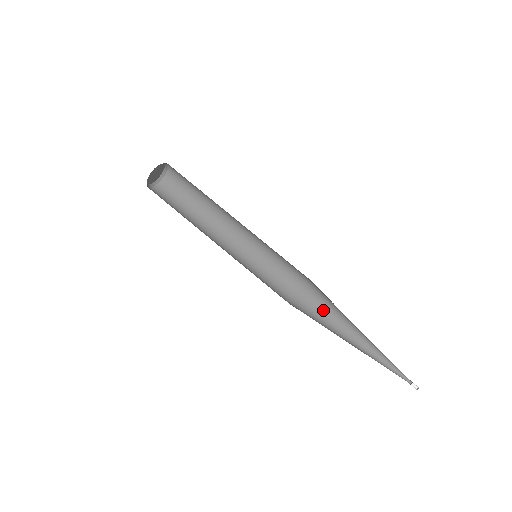
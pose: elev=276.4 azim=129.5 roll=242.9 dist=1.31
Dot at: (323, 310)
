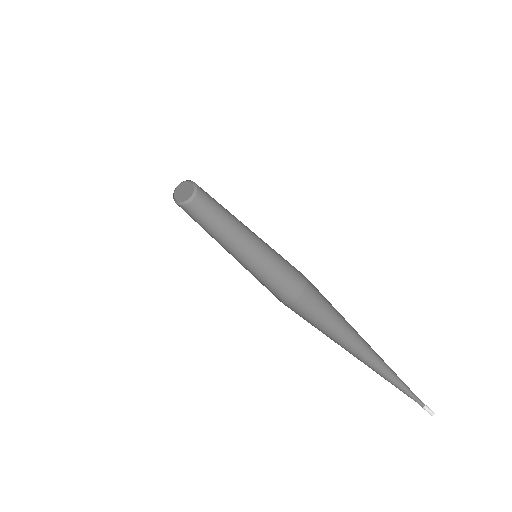
Dot at: (324, 314)
